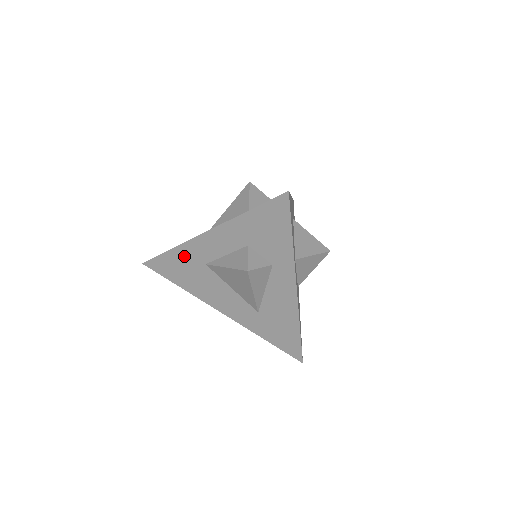
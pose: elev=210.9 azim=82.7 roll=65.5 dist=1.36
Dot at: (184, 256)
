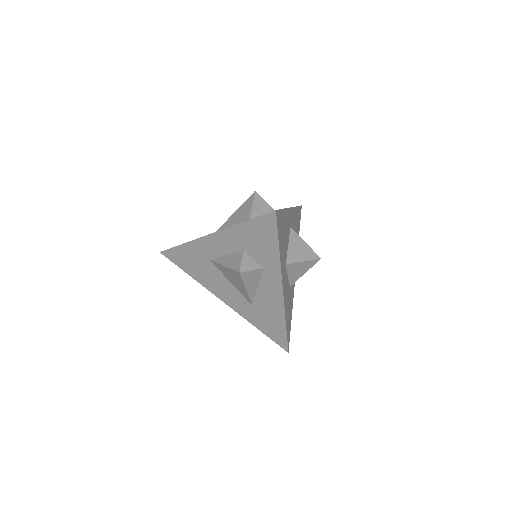
Dot at: (193, 251)
